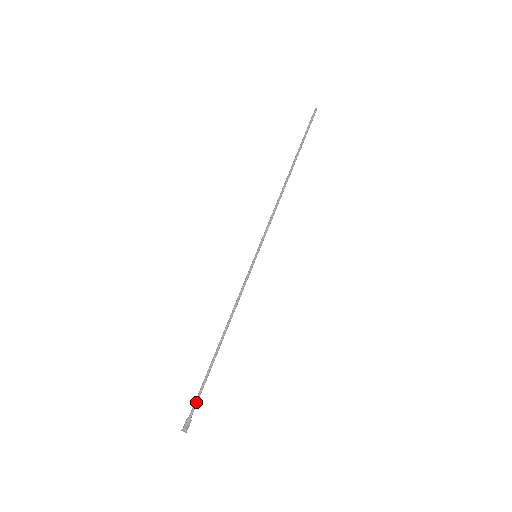
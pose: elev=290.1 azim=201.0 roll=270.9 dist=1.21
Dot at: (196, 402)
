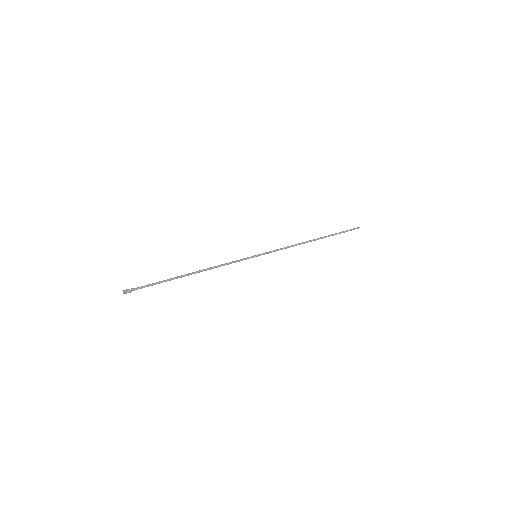
Dot at: (146, 285)
